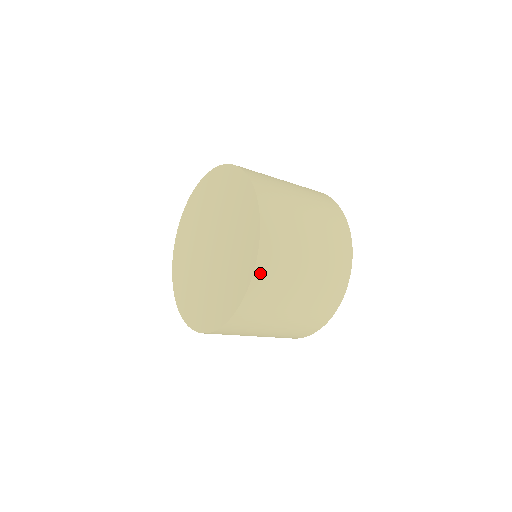
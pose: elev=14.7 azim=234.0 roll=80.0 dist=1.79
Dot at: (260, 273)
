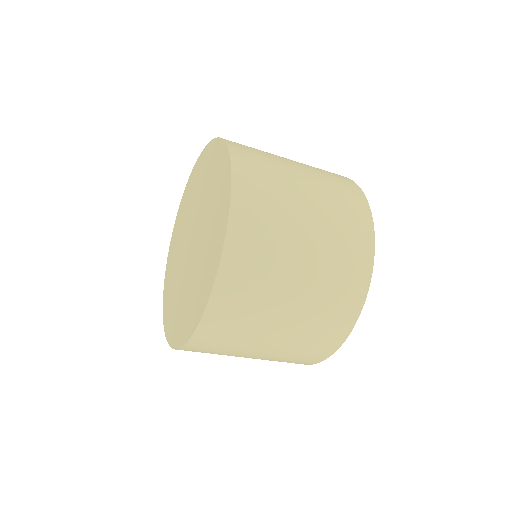
Dot at: (228, 271)
